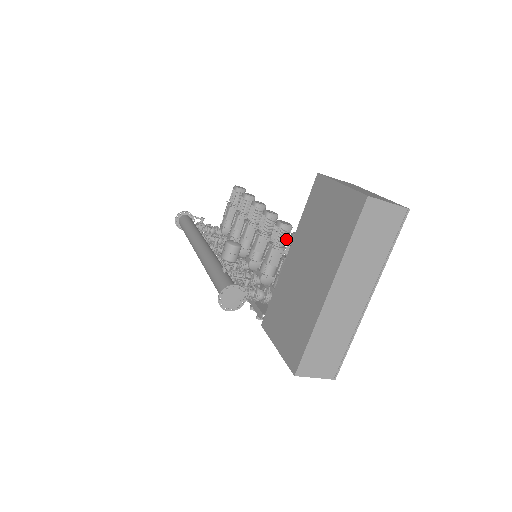
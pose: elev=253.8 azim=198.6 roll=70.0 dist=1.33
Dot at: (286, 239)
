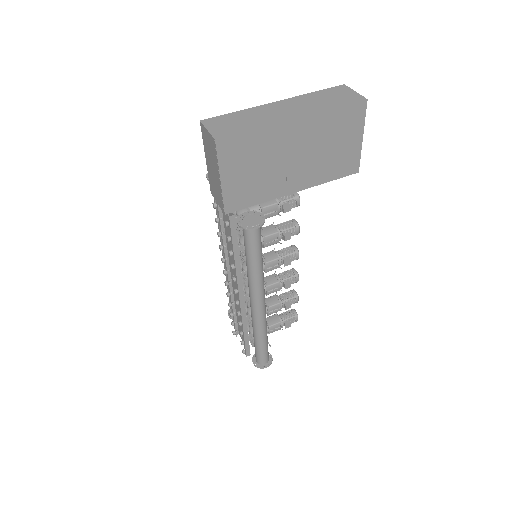
Dot at: (287, 228)
